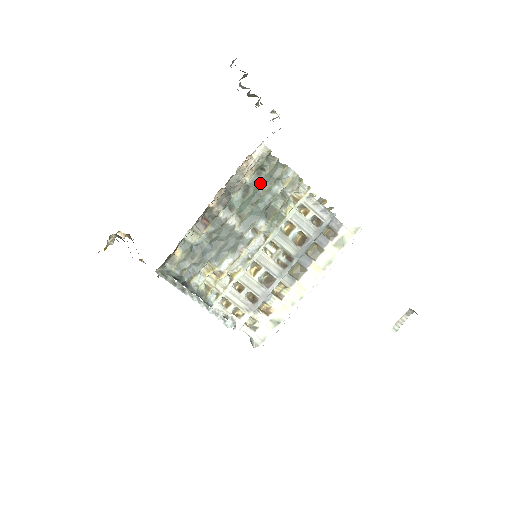
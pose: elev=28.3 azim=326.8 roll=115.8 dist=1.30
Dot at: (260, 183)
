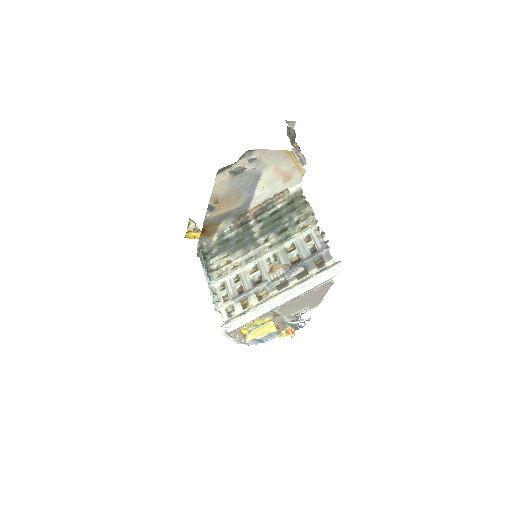
Dot at: (286, 210)
